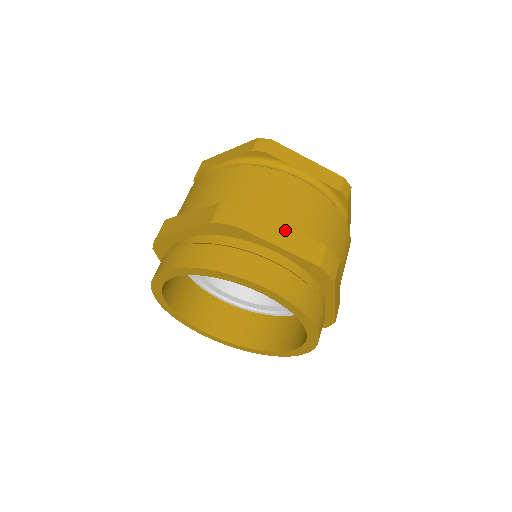
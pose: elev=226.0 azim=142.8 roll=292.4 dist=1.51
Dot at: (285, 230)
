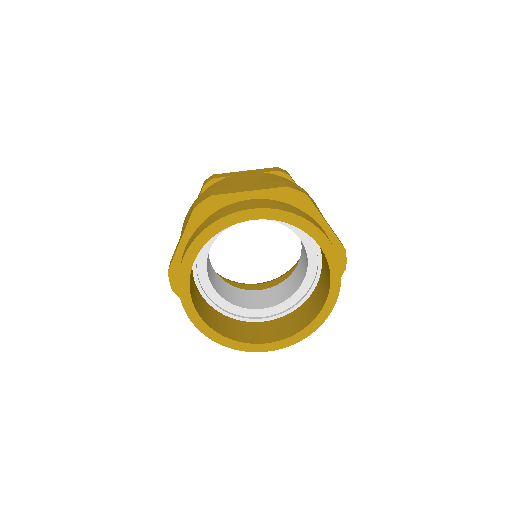
Dot at: (248, 186)
